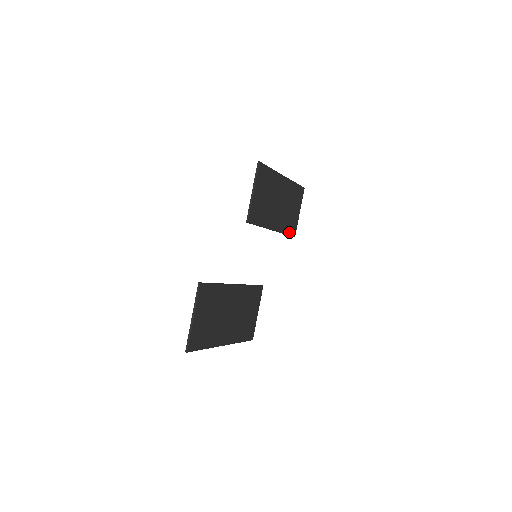
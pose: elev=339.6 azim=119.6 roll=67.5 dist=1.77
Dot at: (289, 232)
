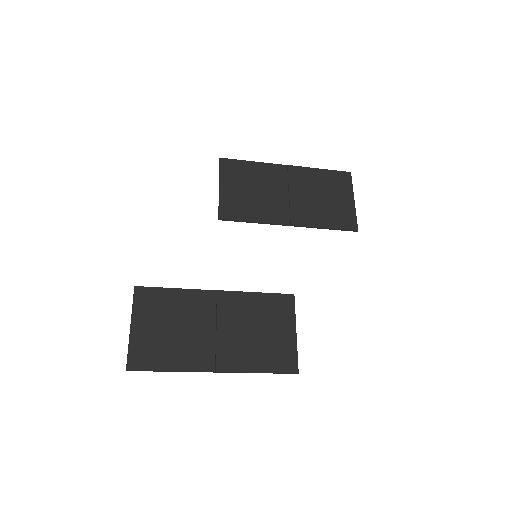
Dot at: (337, 225)
